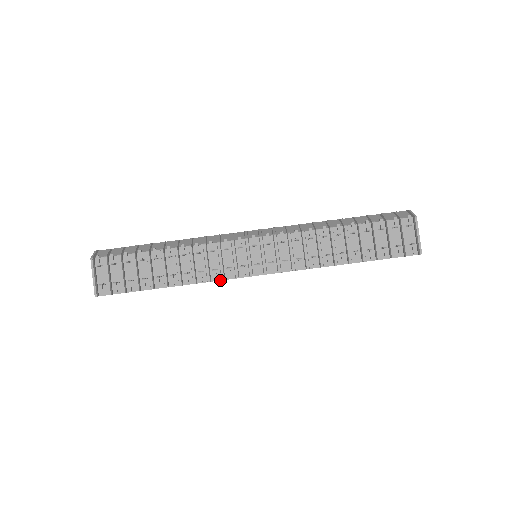
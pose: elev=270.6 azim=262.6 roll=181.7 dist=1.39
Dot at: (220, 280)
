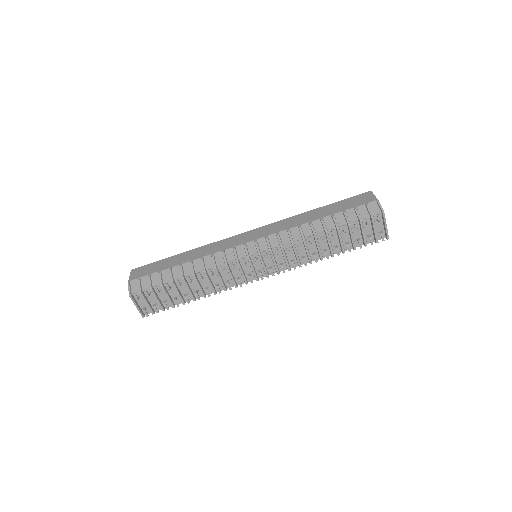
Dot at: (233, 286)
